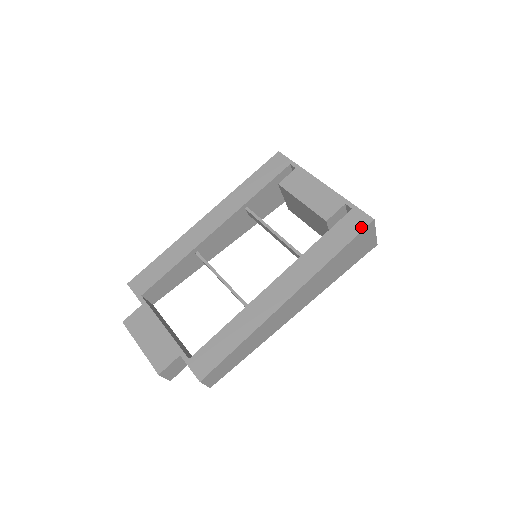
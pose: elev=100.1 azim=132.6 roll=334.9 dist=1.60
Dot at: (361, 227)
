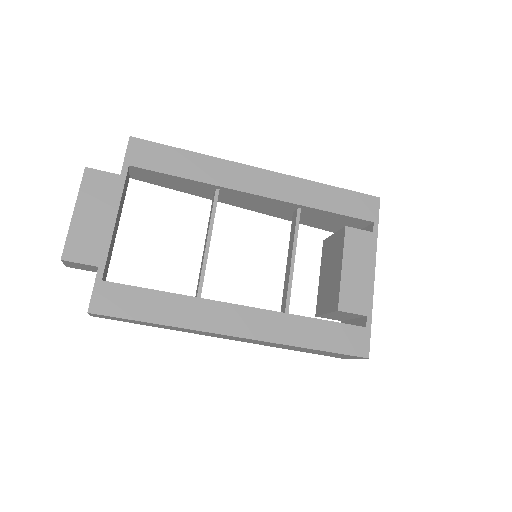
Dot at: (353, 351)
